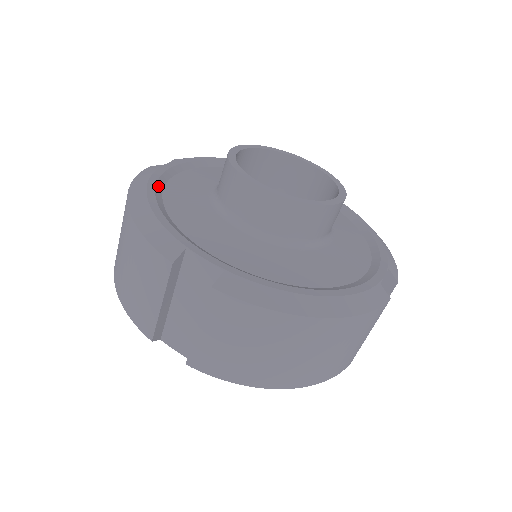
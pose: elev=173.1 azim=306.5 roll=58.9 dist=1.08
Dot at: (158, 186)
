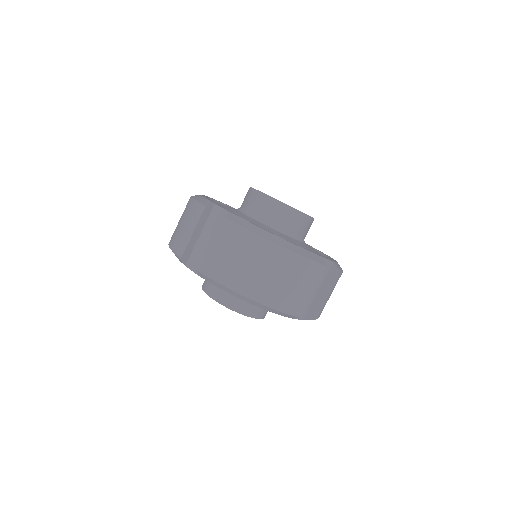
Dot at: (209, 199)
